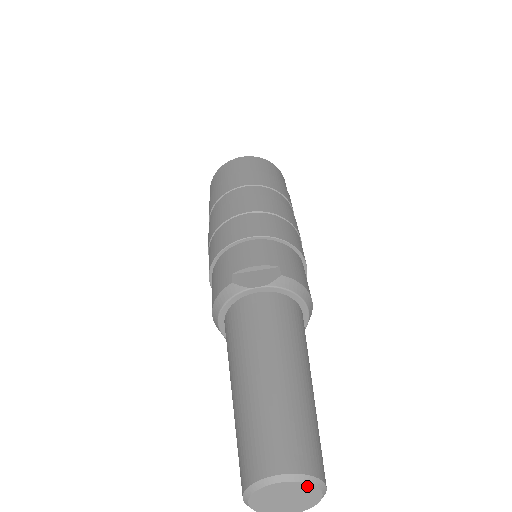
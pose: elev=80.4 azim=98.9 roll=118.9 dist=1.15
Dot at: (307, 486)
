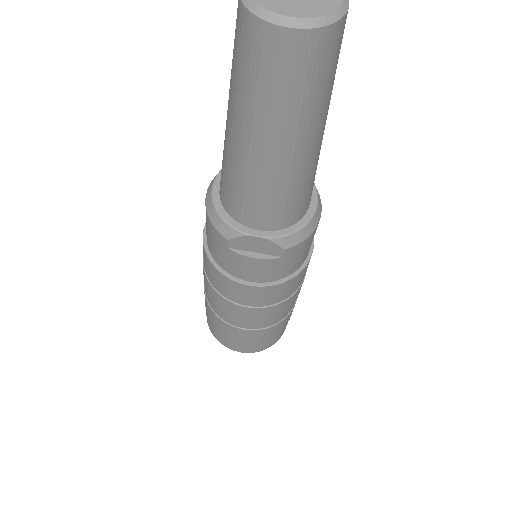
Dot at: out of frame
